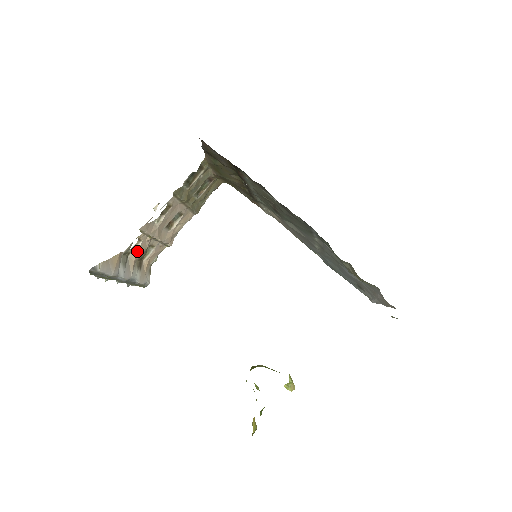
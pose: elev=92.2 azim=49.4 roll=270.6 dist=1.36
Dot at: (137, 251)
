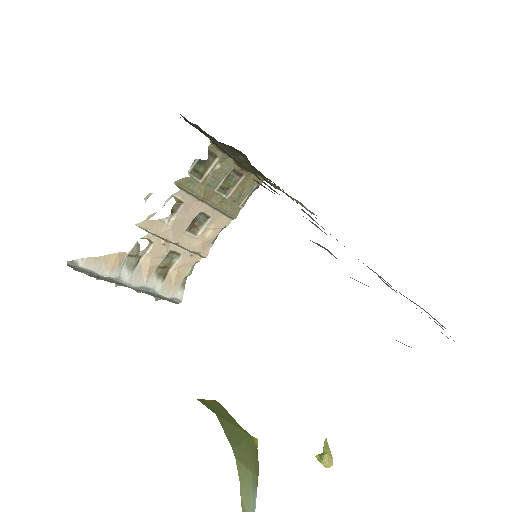
Dot at: (150, 255)
